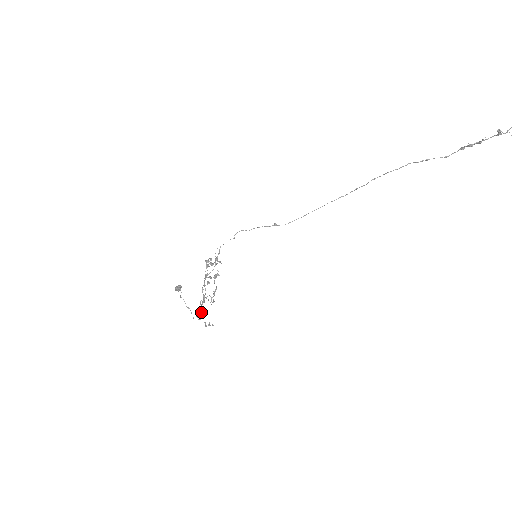
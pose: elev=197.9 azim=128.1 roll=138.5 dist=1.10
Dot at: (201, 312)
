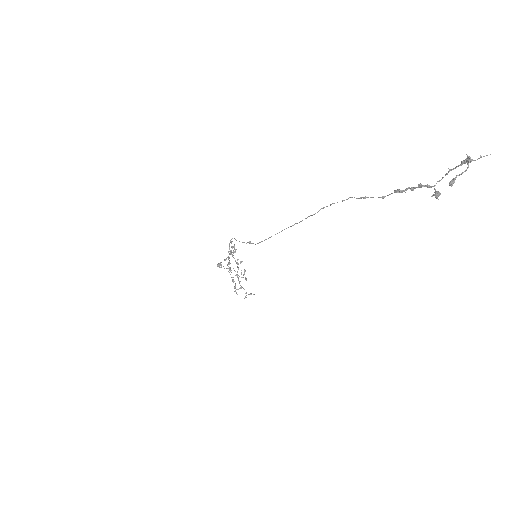
Dot at: occluded
